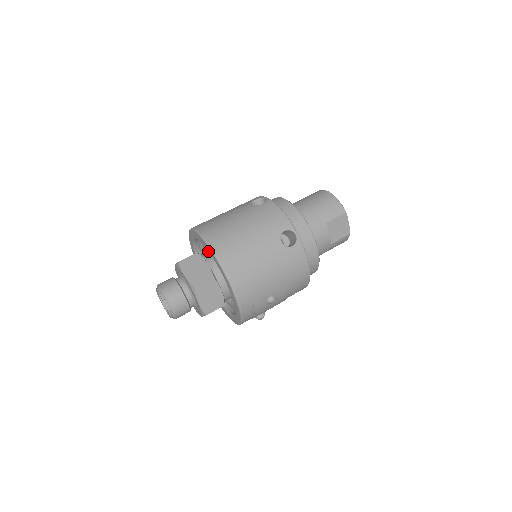
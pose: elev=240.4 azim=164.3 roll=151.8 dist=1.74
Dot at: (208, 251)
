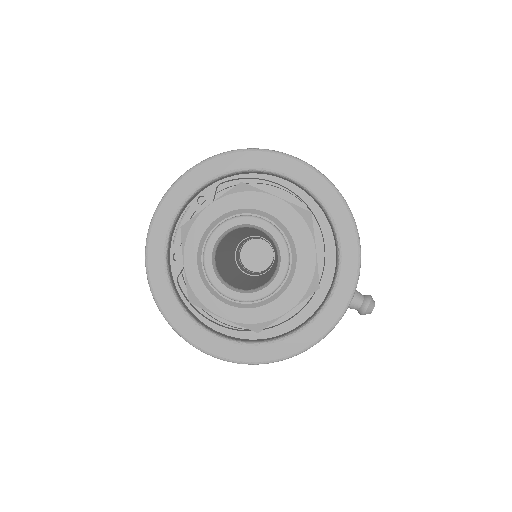
Dot at: occluded
